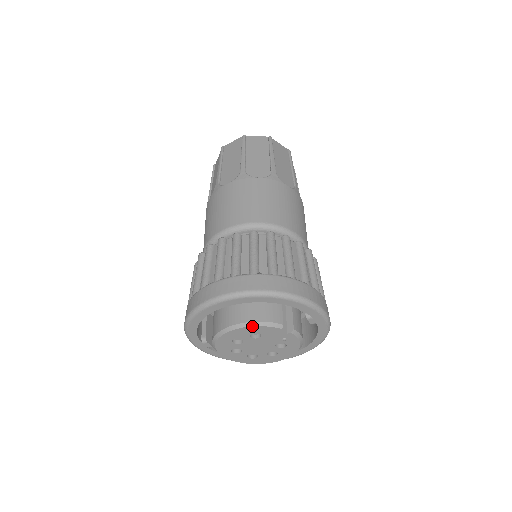
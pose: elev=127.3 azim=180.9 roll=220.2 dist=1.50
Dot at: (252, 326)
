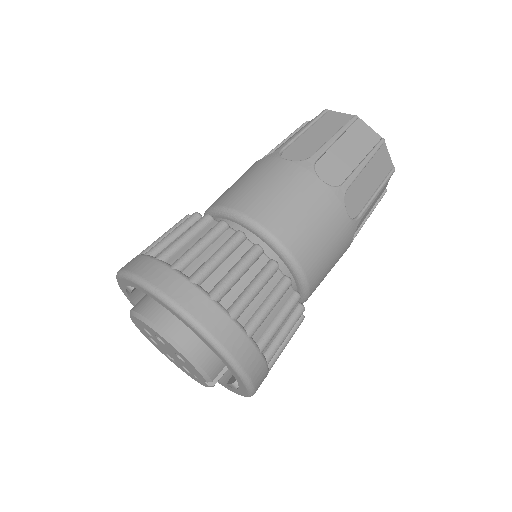
Dot at: (190, 362)
